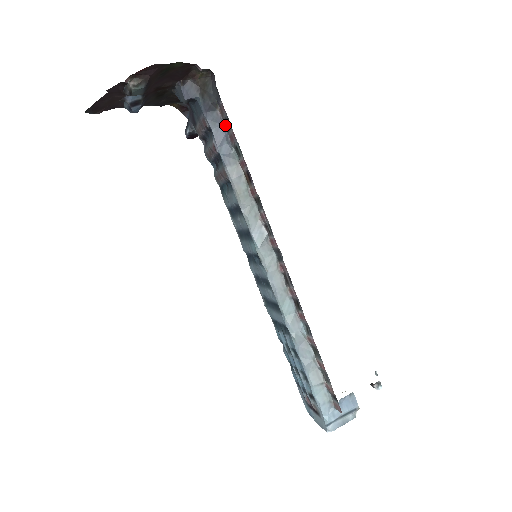
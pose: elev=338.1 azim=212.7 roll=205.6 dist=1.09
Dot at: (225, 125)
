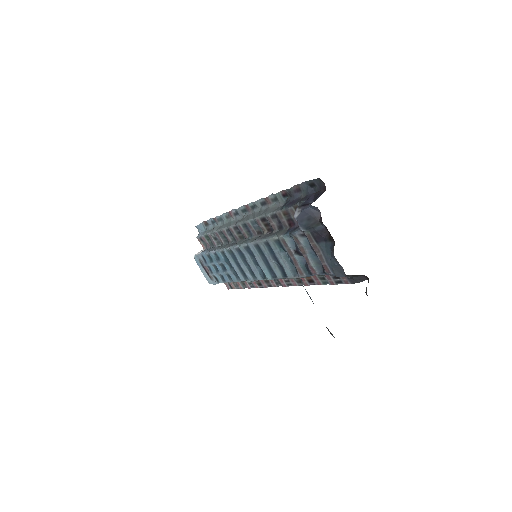
Dot at: occluded
